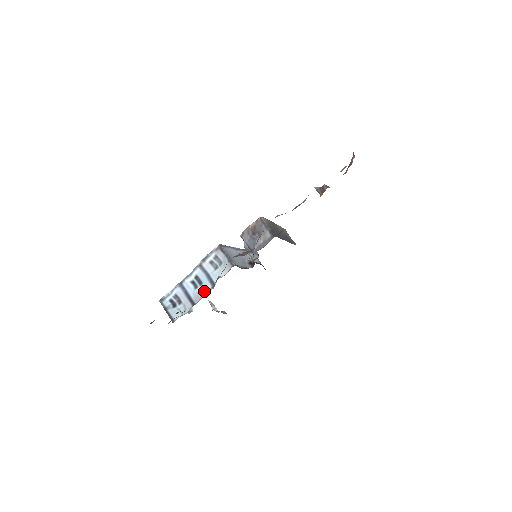
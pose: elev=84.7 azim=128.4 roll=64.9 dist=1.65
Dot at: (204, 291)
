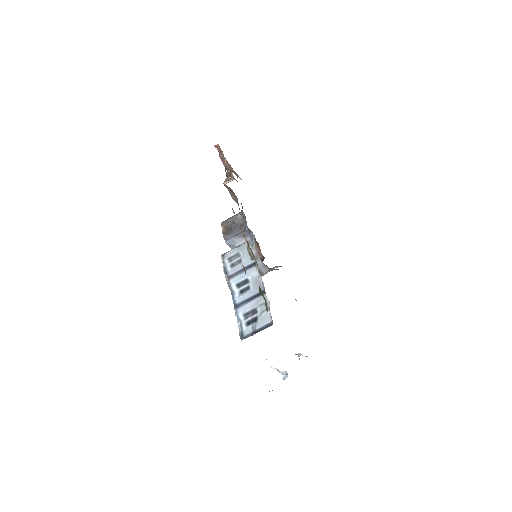
Dot at: (256, 277)
